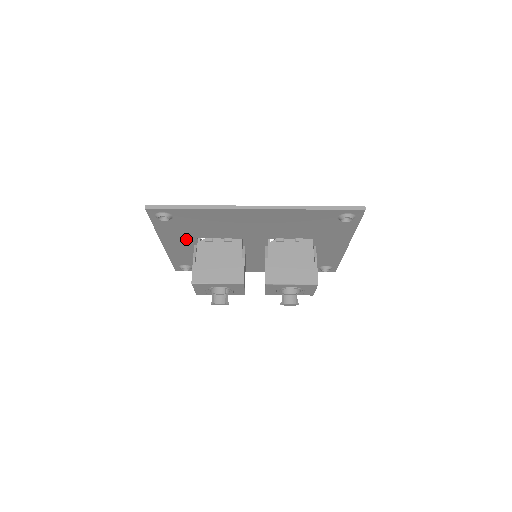
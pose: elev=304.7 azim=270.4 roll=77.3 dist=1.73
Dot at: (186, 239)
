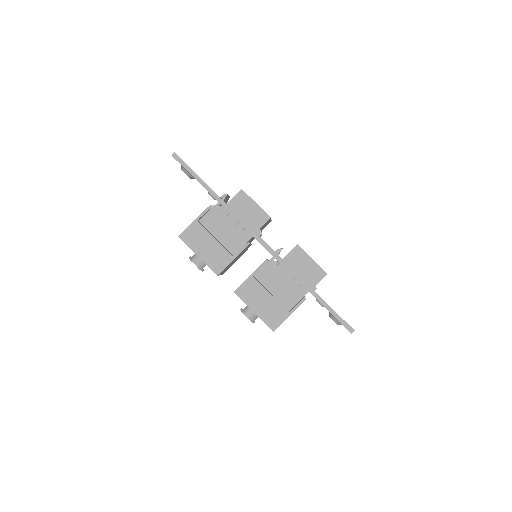
Dot at: occluded
